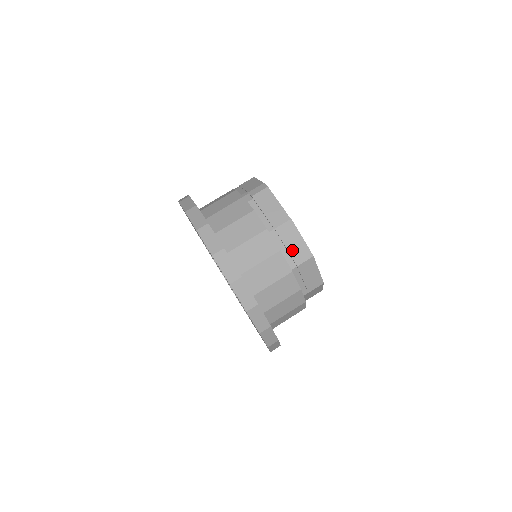
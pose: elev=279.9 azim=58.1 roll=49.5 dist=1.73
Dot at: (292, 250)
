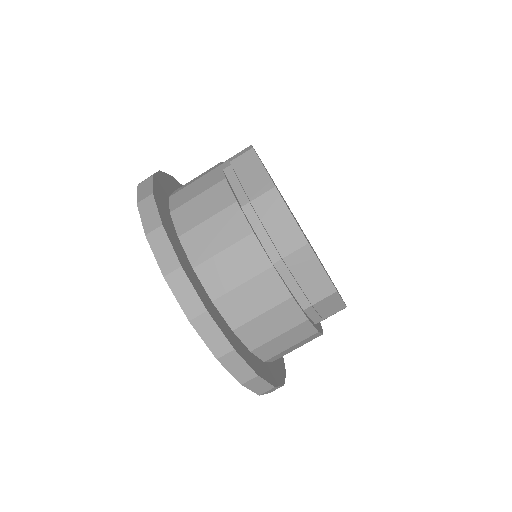
Dot at: (275, 233)
